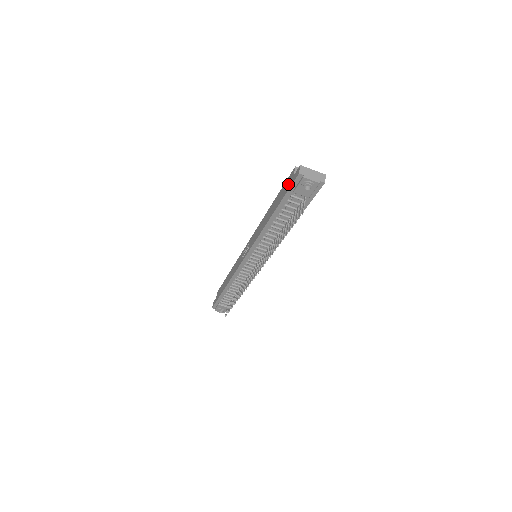
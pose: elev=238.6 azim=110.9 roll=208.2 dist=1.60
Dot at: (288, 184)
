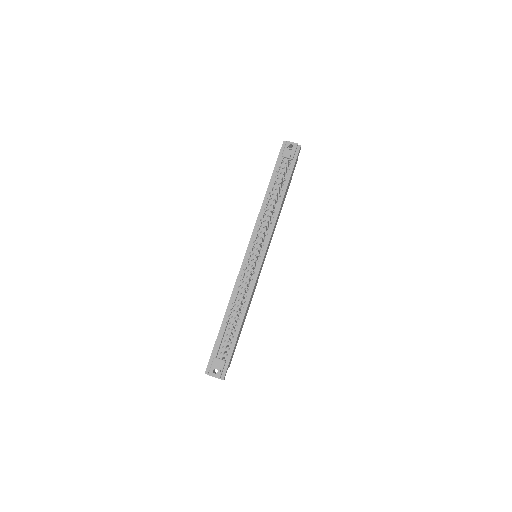
Dot at: occluded
